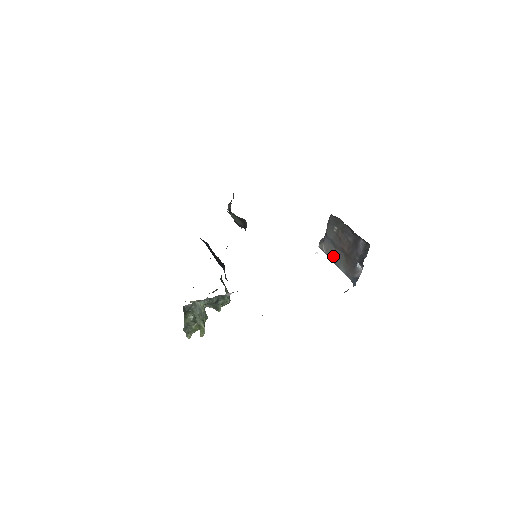
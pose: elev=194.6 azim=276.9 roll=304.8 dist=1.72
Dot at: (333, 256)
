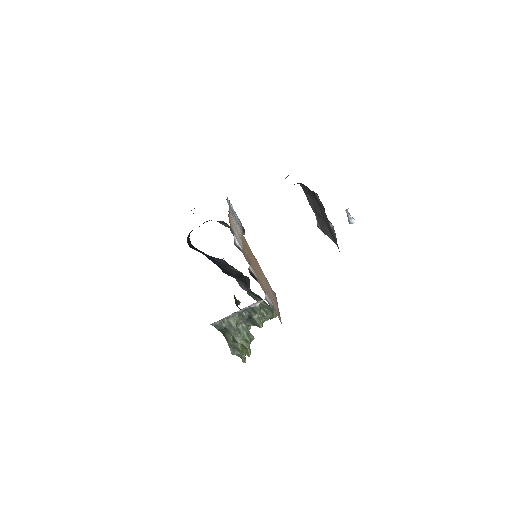
Dot at: (323, 228)
